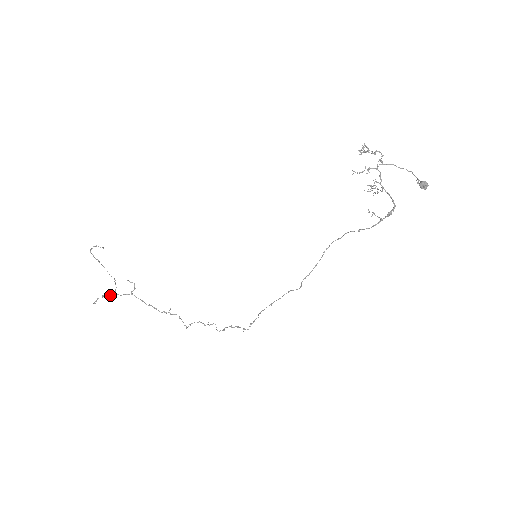
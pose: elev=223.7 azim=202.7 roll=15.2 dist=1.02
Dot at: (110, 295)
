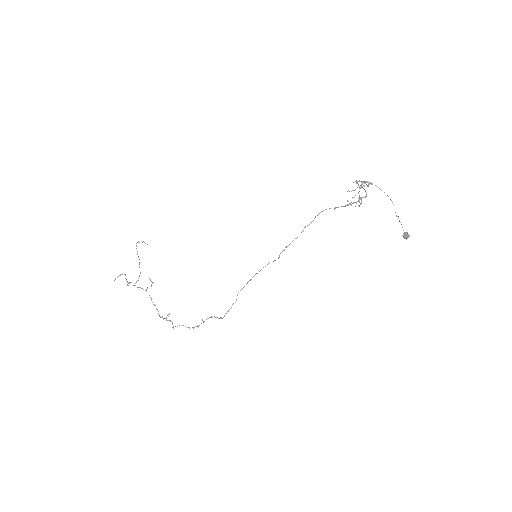
Dot at: (130, 282)
